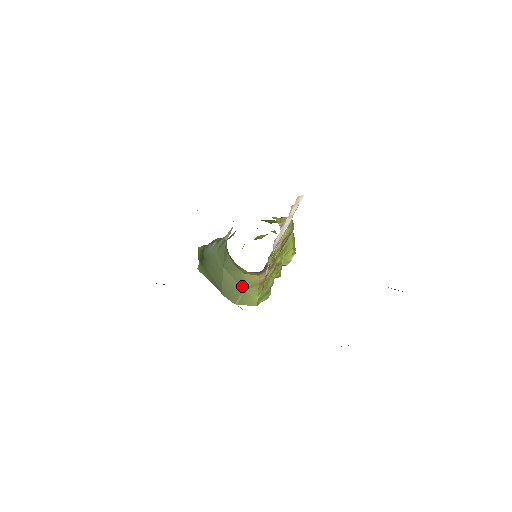
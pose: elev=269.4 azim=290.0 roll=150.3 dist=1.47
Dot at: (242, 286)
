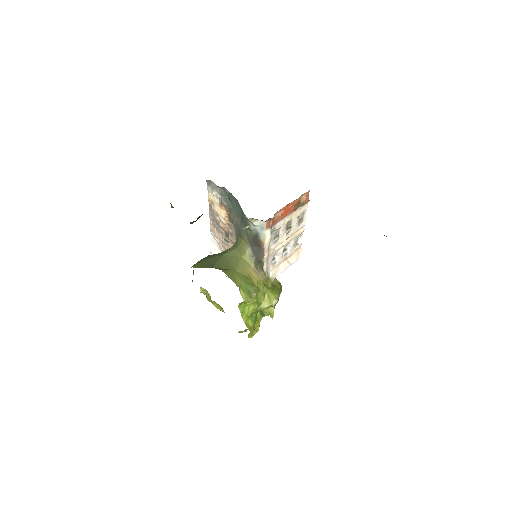
Dot at: (234, 267)
